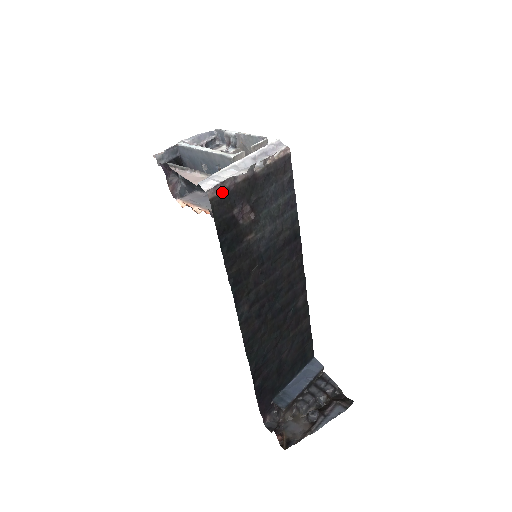
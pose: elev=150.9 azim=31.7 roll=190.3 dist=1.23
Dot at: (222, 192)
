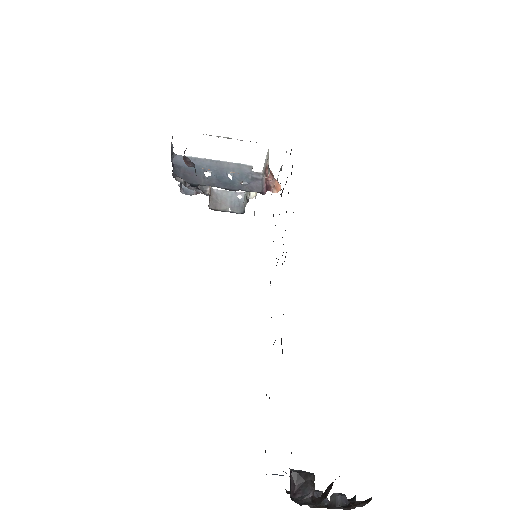
Dot at: occluded
